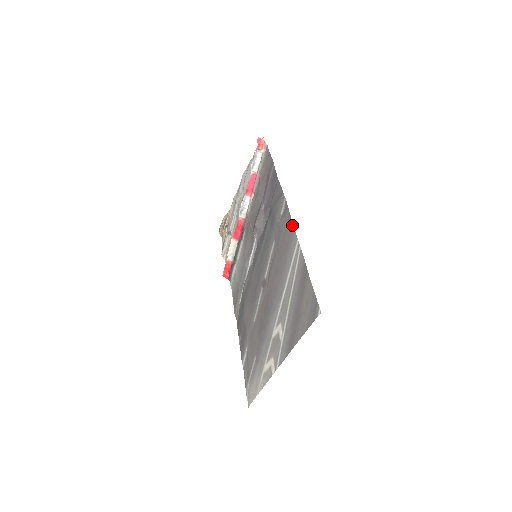
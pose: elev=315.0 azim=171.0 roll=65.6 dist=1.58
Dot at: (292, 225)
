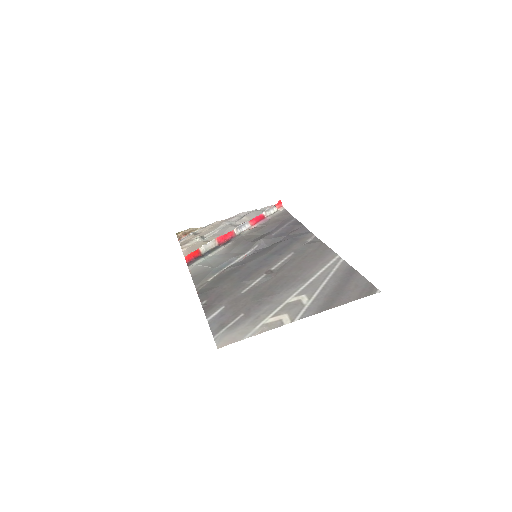
Dot at: (329, 248)
